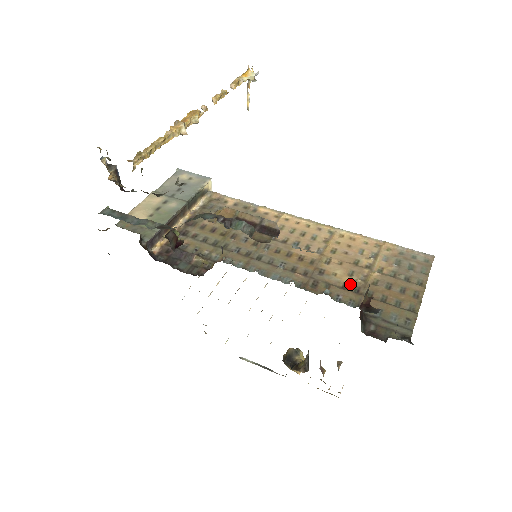
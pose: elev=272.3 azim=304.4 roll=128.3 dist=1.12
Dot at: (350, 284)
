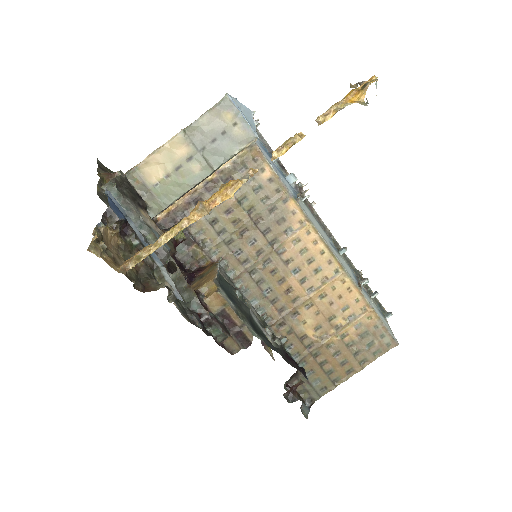
Dot at: (309, 338)
